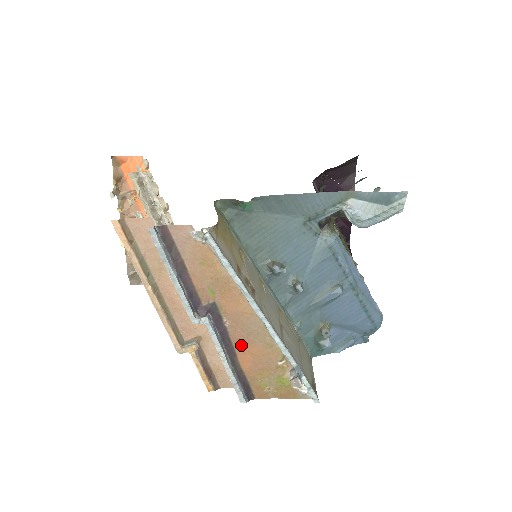
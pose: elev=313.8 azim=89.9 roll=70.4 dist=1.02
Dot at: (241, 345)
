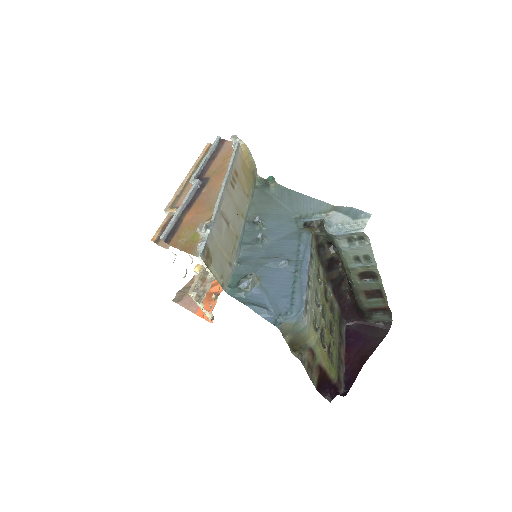
Dot at: (198, 205)
